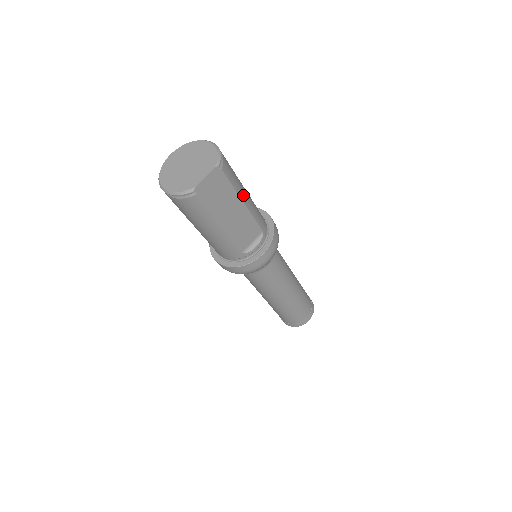
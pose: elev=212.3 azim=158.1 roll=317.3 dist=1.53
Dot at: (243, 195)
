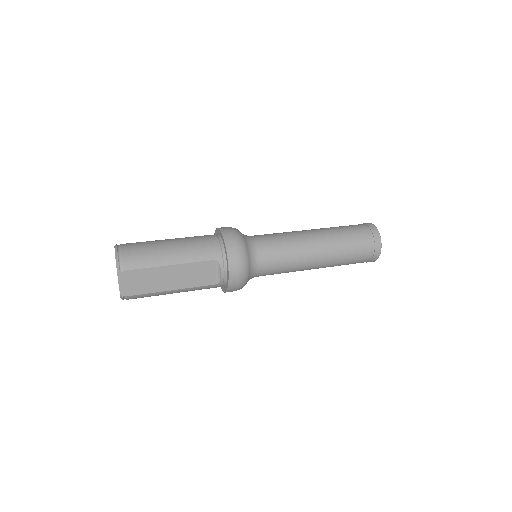
Dot at: (166, 260)
